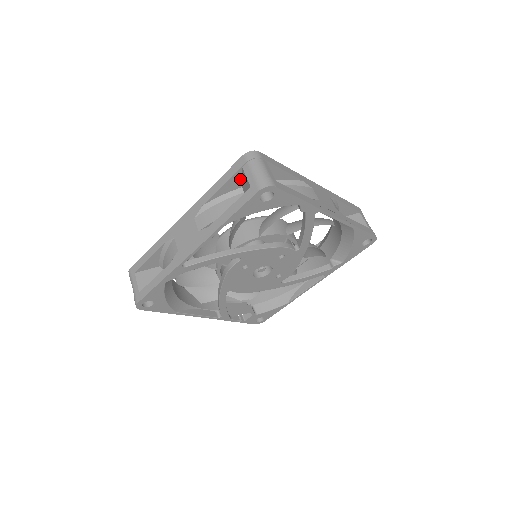
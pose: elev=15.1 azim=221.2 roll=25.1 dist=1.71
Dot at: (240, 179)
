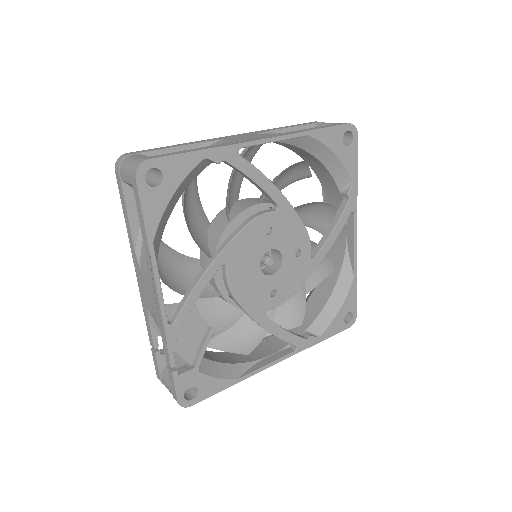
Dot at: occluded
